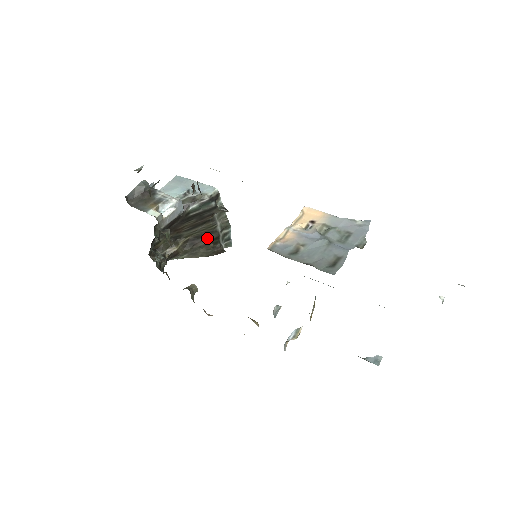
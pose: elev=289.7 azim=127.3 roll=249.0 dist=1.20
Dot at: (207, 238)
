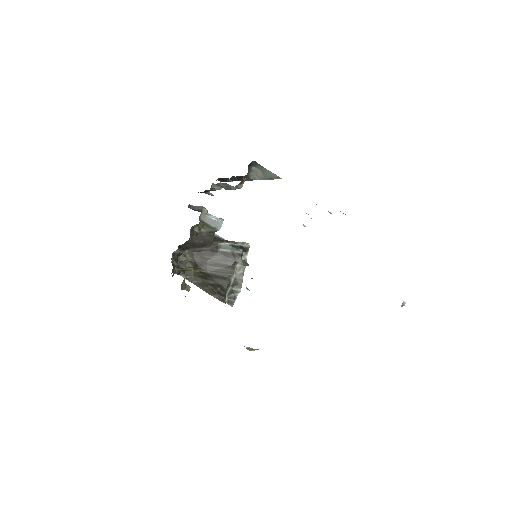
Dot at: (219, 281)
